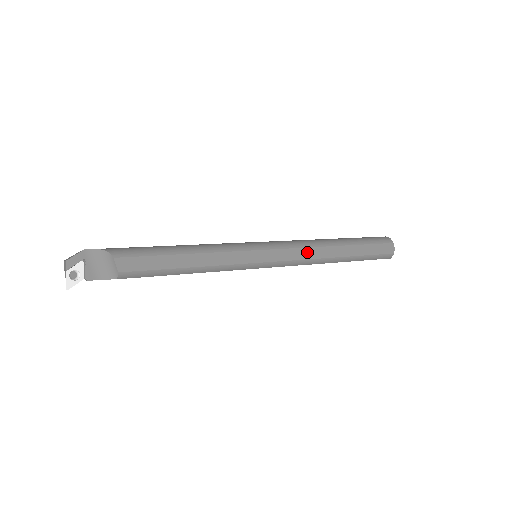
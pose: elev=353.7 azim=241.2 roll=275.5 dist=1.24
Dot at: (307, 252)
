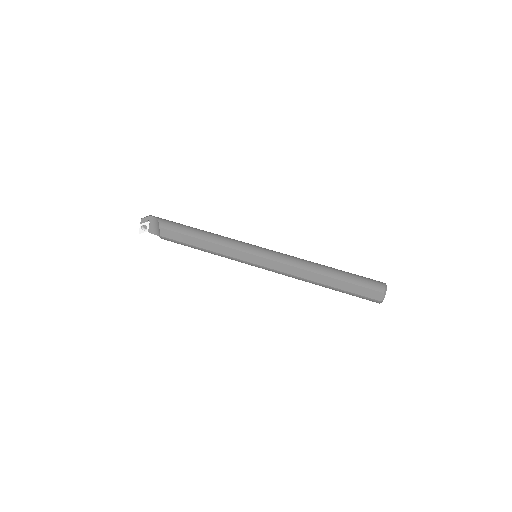
Dot at: (291, 269)
